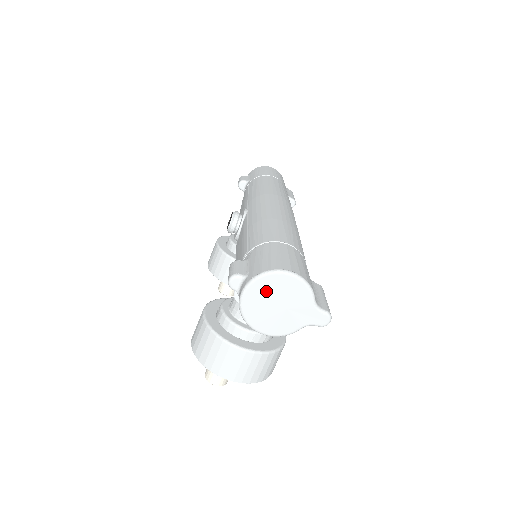
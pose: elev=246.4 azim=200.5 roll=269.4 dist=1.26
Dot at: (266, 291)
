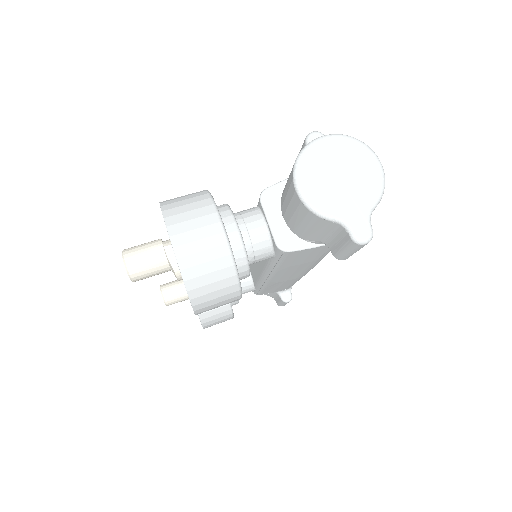
Dot at: (346, 154)
